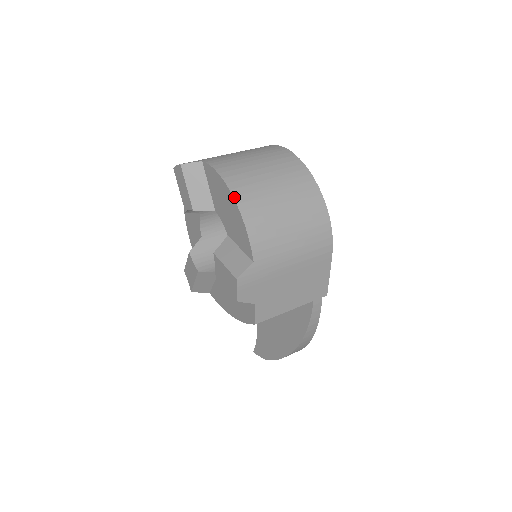
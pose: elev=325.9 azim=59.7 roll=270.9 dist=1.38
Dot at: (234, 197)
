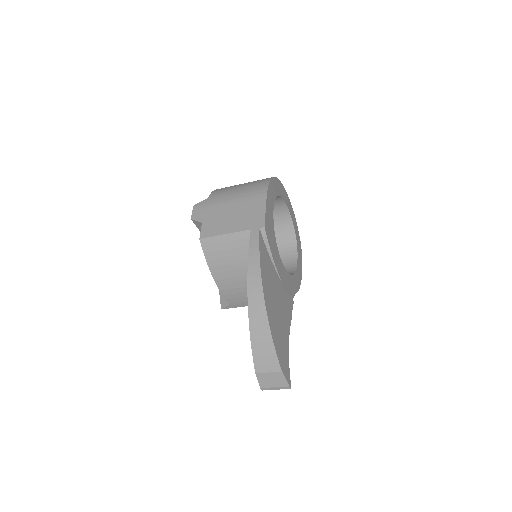
Dot at: occluded
